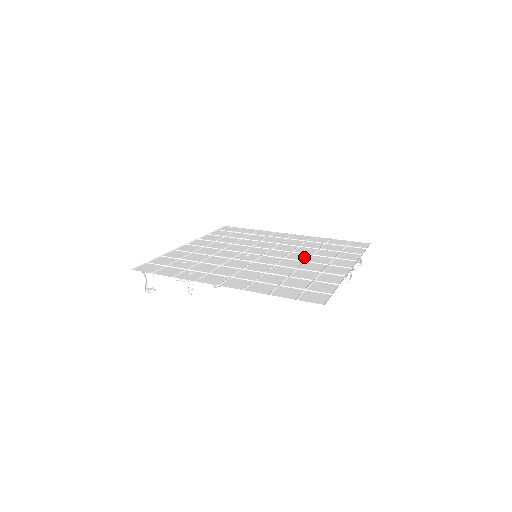
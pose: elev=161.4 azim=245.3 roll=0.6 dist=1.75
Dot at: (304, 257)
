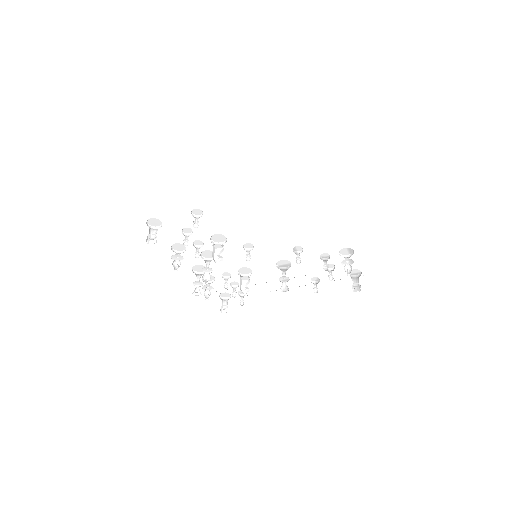
Dot at: occluded
